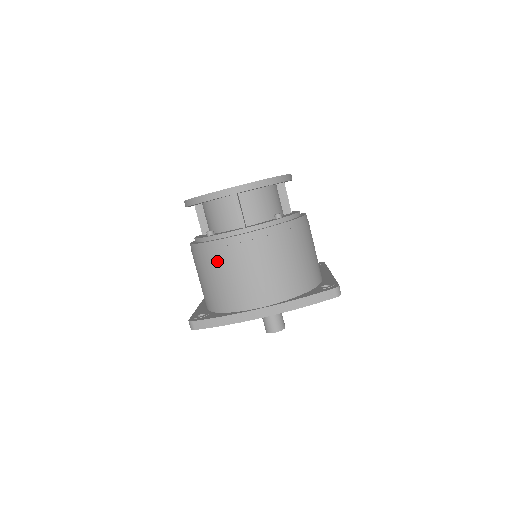
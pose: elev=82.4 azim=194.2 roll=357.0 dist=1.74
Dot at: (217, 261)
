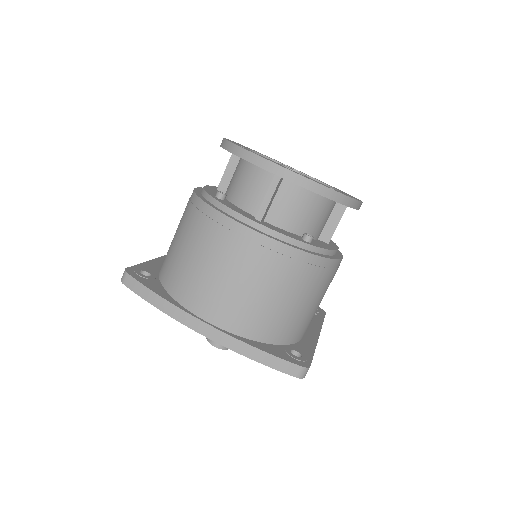
Dot at: (201, 233)
